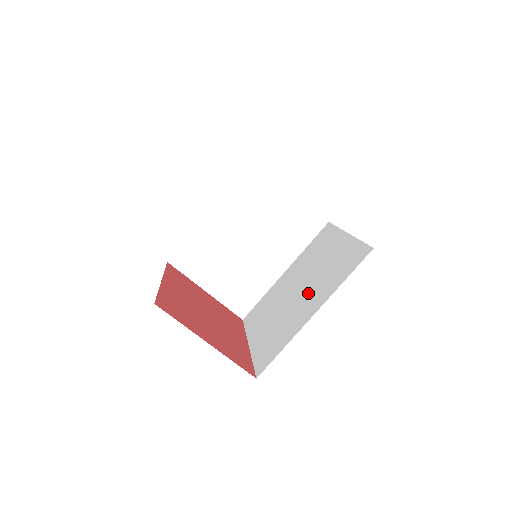
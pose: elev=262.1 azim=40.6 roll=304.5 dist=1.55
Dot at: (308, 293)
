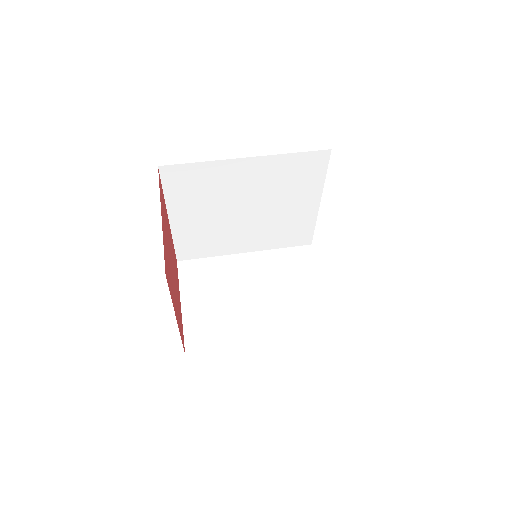
Dot at: occluded
